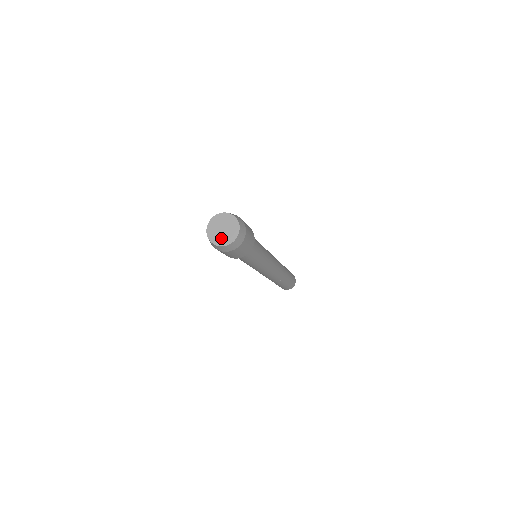
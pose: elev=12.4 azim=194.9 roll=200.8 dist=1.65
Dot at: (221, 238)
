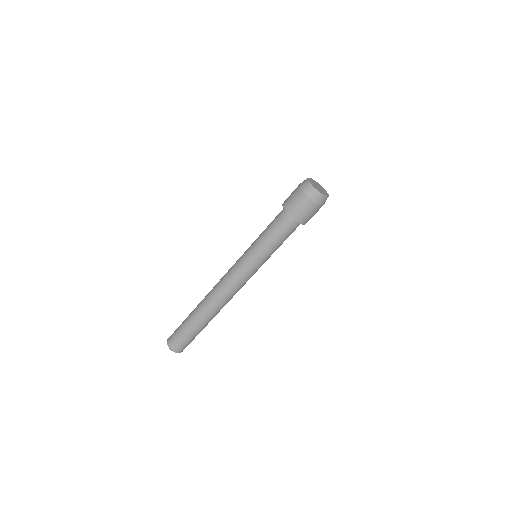
Dot at: (321, 191)
